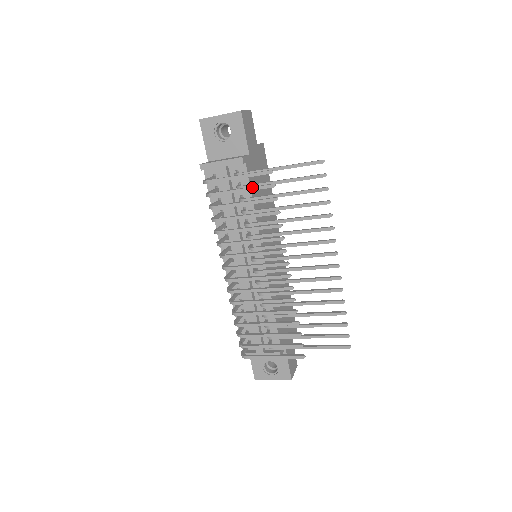
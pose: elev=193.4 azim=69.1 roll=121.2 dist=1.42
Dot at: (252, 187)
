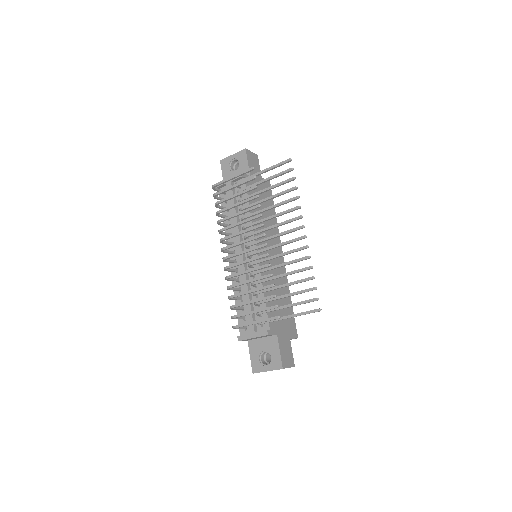
Dot at: (241, 182)
